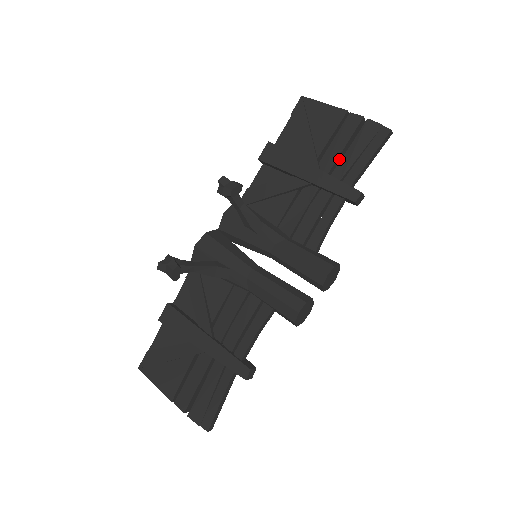
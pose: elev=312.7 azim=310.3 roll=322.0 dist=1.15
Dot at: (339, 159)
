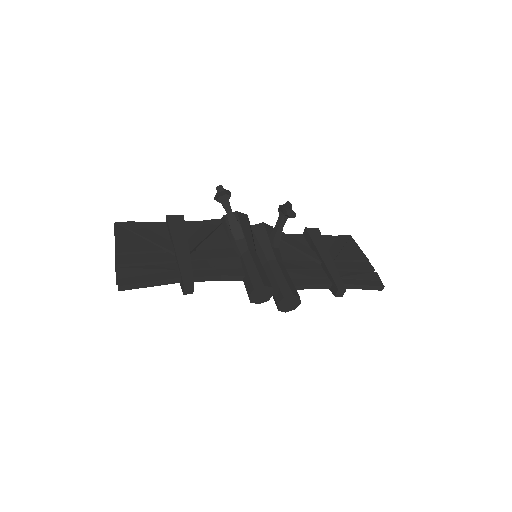
Dot at: occluded
